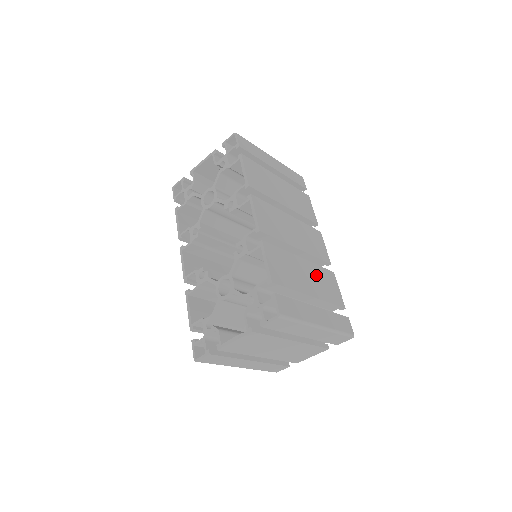
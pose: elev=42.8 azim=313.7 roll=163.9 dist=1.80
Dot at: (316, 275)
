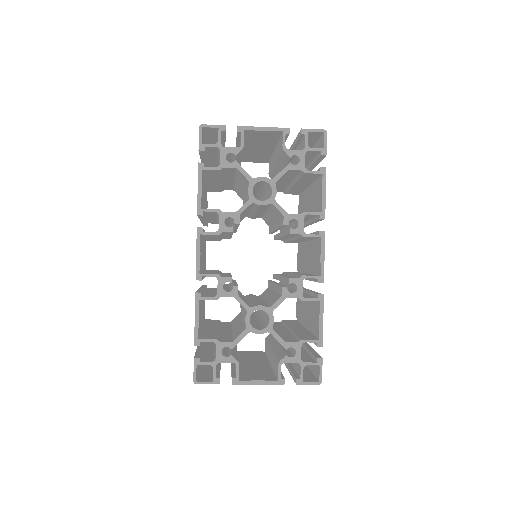
Dot at: occluded
